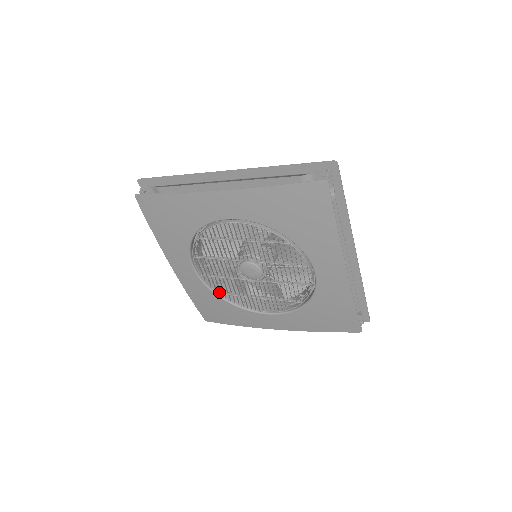
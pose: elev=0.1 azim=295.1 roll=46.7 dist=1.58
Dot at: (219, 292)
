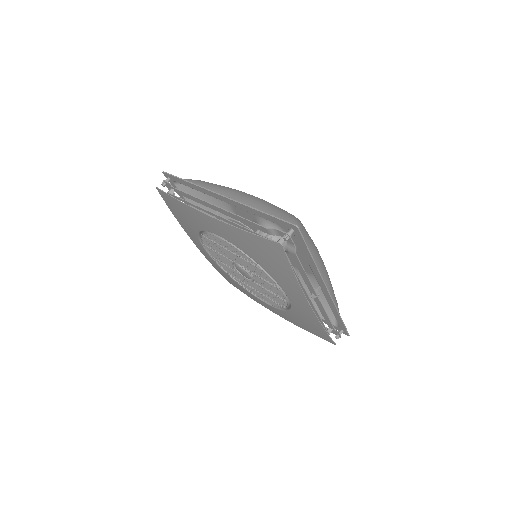
Dot at: (228, 272)
